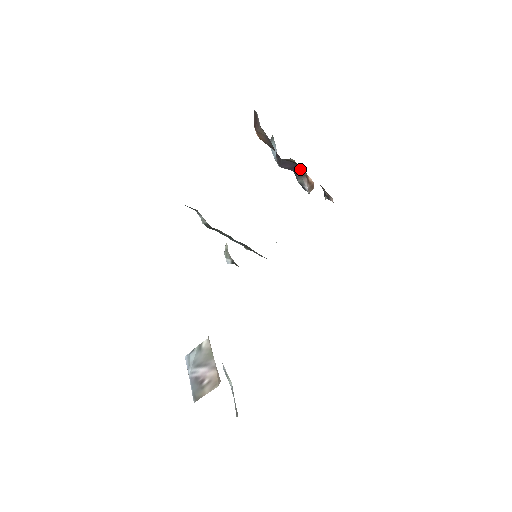
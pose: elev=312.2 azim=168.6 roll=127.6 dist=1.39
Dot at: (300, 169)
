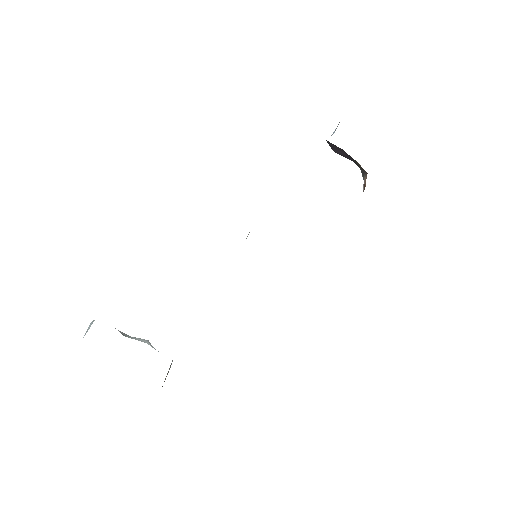
Dot at: (356, 161)
